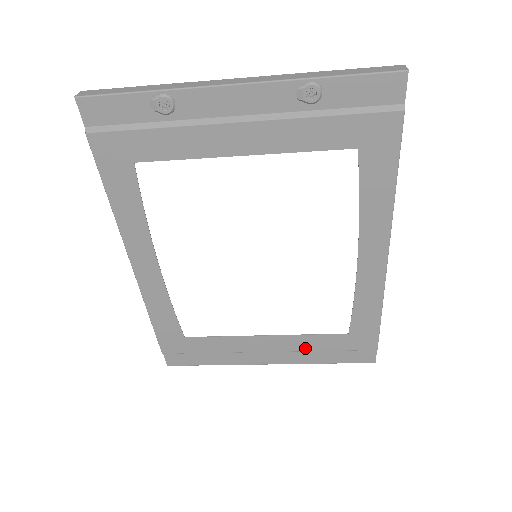
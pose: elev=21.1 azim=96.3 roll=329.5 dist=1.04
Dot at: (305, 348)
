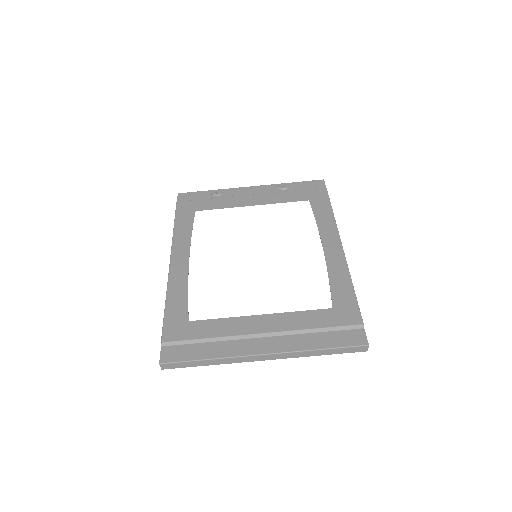
Dot at: (297, 327)
